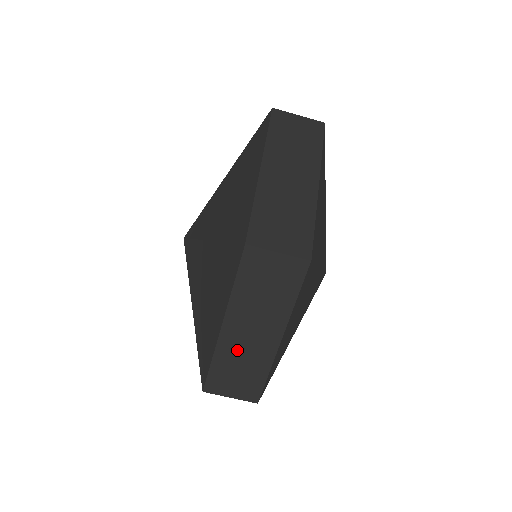
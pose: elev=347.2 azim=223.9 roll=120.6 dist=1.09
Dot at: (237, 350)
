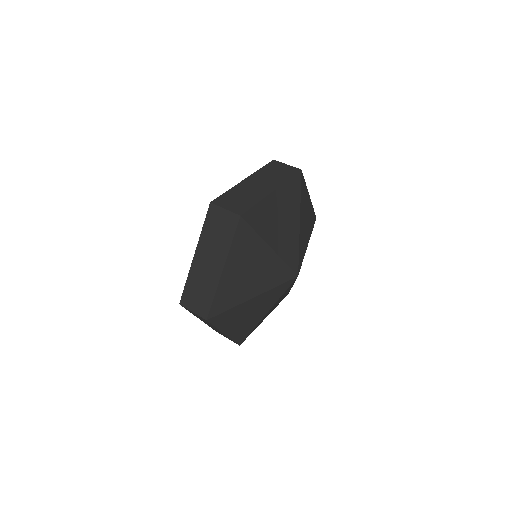
Dot at: (200, 274)
